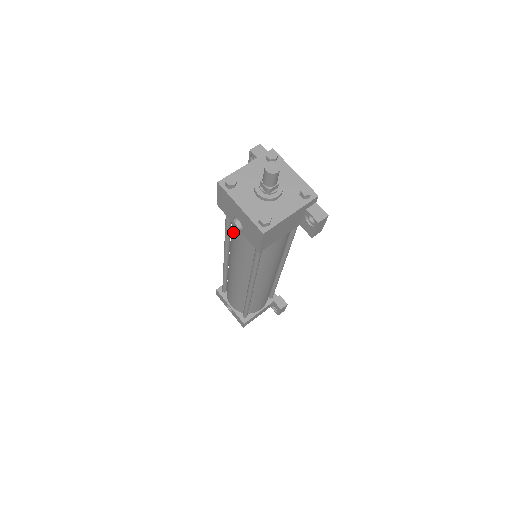
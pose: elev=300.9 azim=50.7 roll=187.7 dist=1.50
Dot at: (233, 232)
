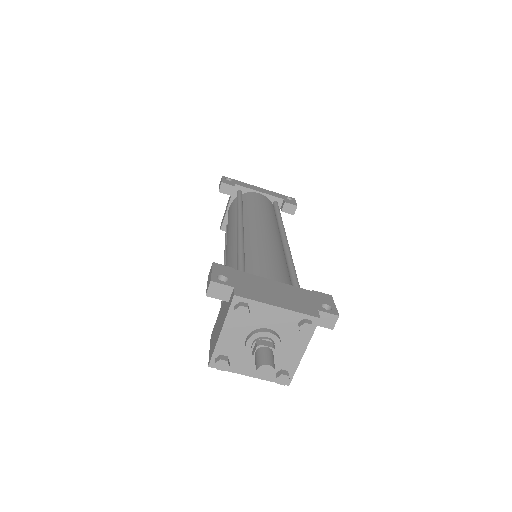
Dot at: occluded
